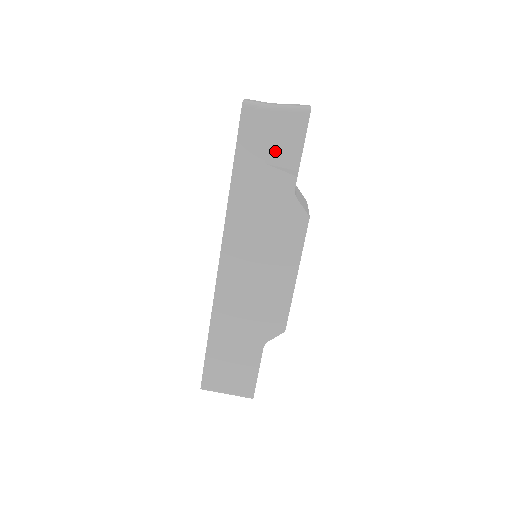
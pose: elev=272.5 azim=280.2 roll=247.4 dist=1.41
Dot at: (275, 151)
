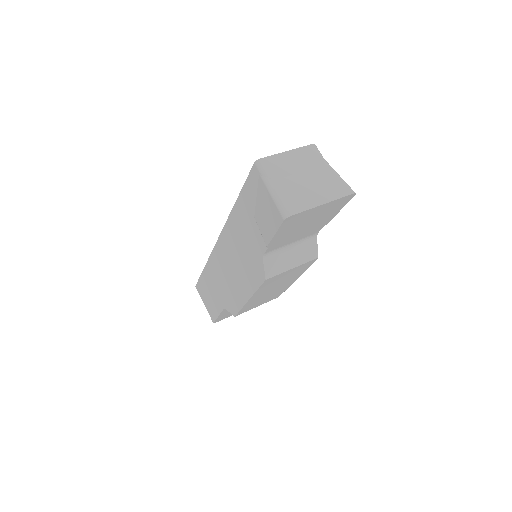
Dot at: (261, 217)
